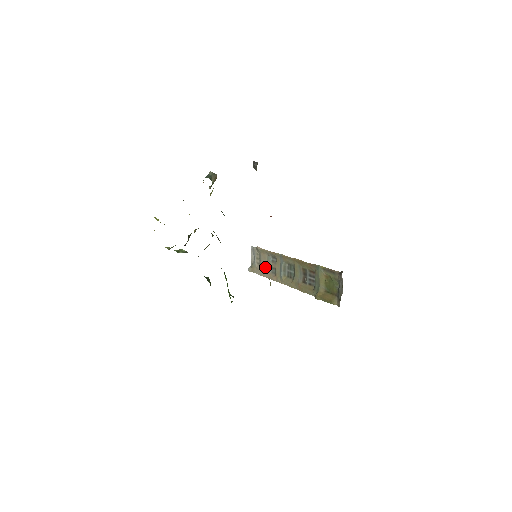
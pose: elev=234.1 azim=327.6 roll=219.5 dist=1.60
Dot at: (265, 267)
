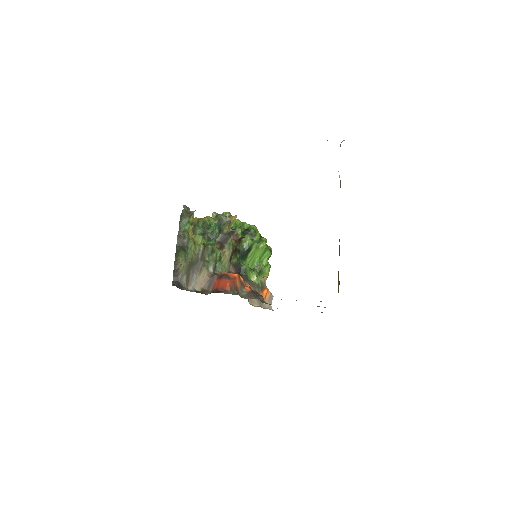
Dot at: occluded
